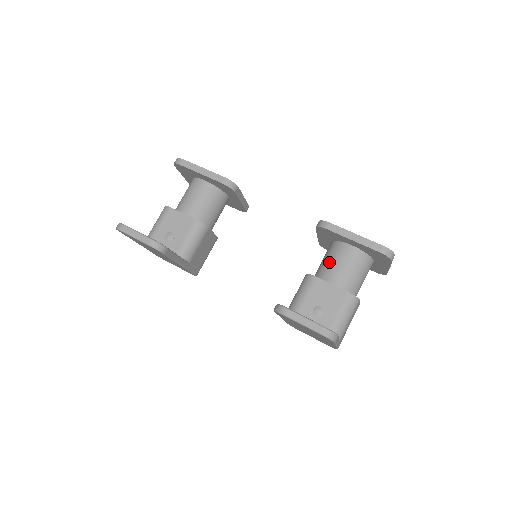
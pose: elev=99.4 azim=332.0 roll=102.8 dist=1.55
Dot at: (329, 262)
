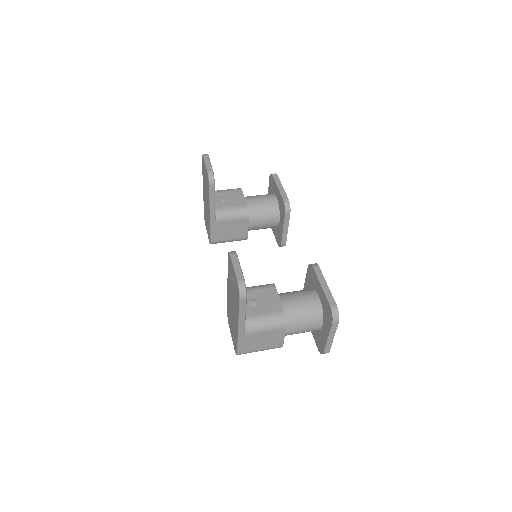
Dot at: (294, 292)
